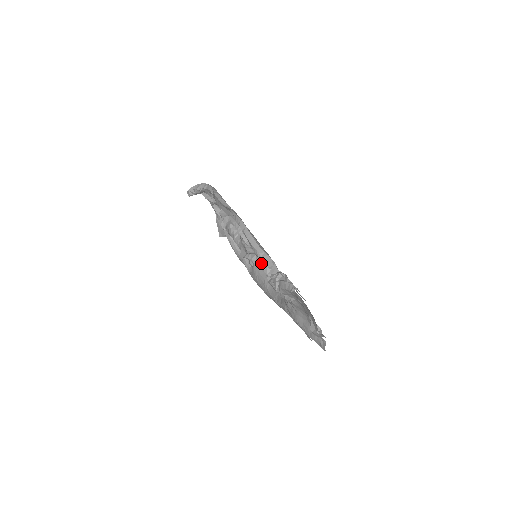
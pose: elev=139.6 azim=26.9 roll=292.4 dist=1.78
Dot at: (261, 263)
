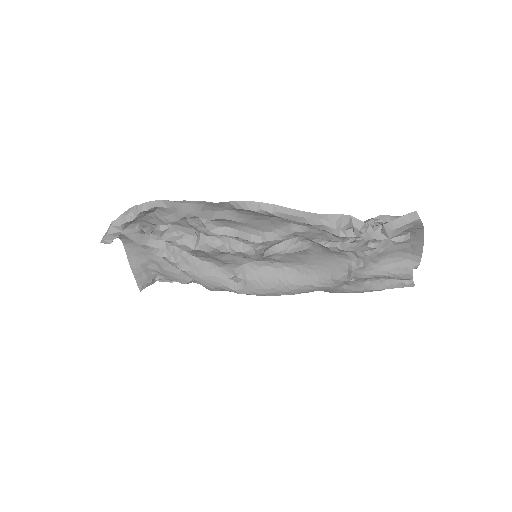
Dot at: (333, 229)
